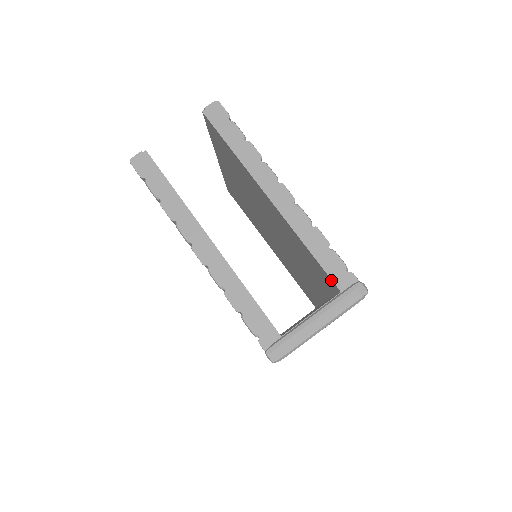
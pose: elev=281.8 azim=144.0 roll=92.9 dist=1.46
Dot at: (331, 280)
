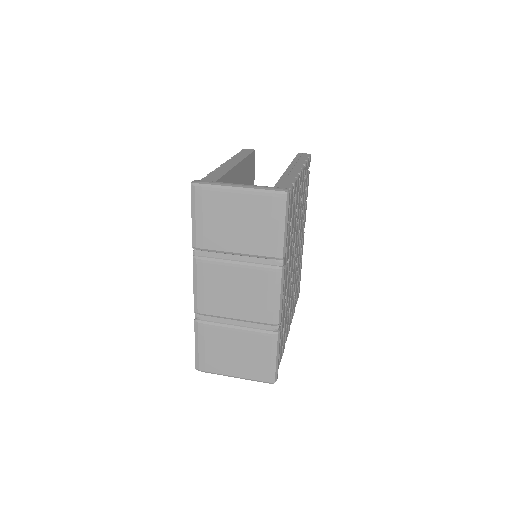
Dot at: occluded
